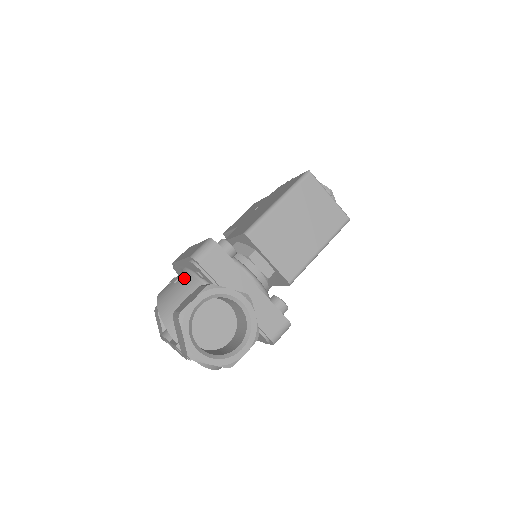
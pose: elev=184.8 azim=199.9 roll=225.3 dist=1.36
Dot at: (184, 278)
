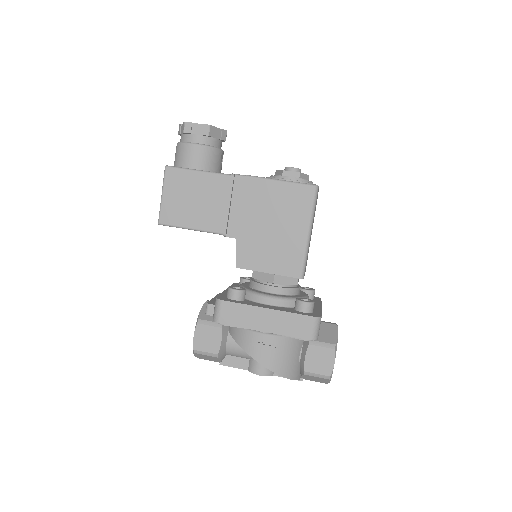
Dot at: (282, 343)
